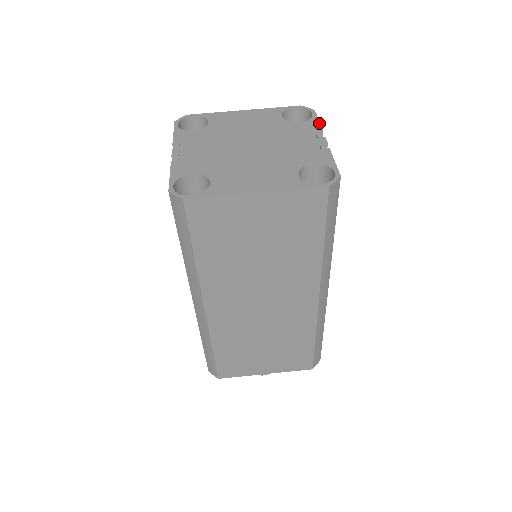
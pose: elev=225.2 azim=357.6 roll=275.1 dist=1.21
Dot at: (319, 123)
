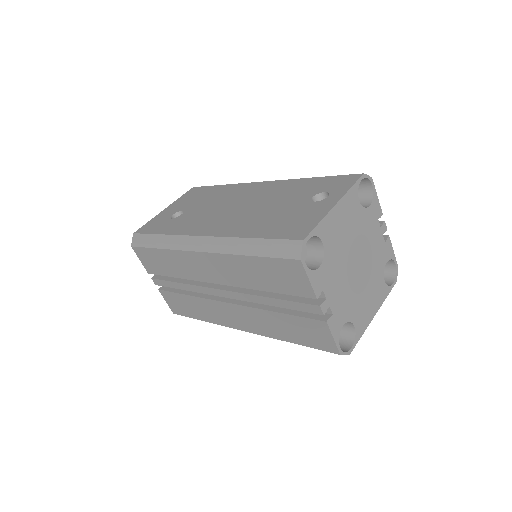
Dot at: occluded
